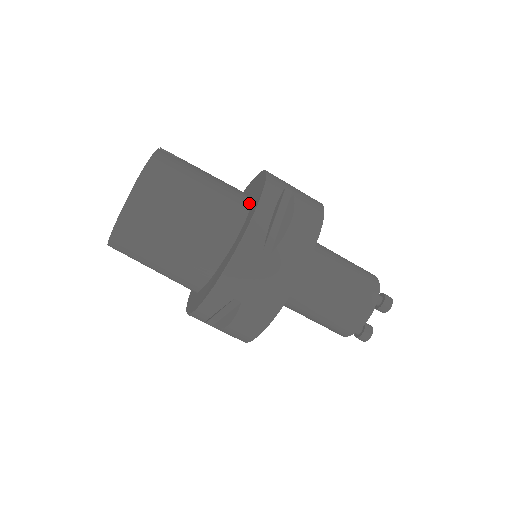
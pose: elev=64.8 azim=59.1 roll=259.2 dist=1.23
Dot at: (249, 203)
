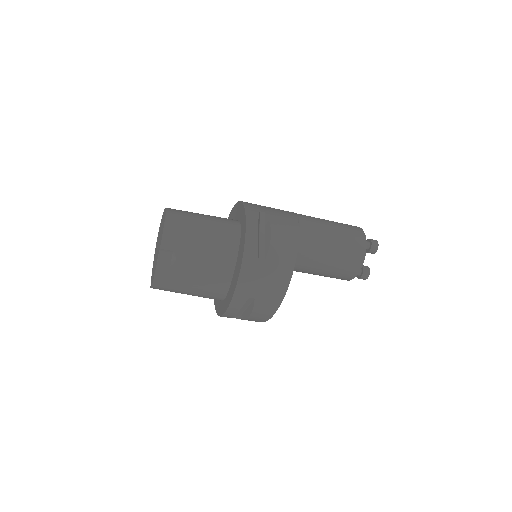
Dot at: (228, 288)
